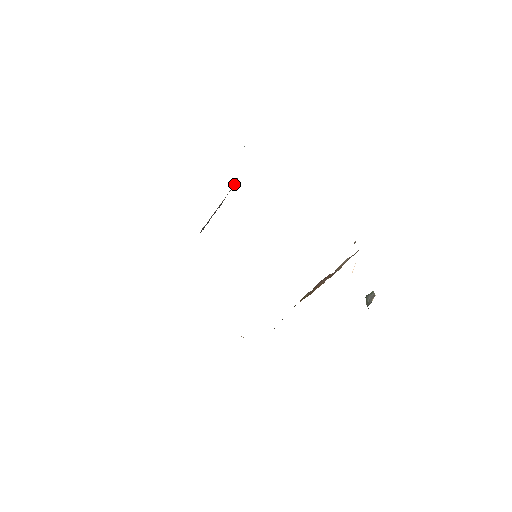
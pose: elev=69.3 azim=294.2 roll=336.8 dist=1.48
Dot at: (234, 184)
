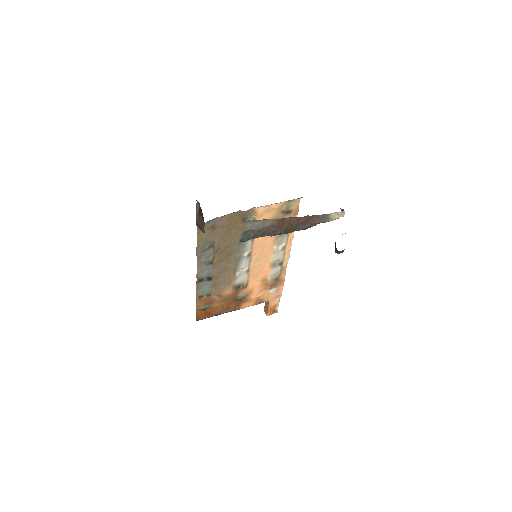
Dot at: occluded
